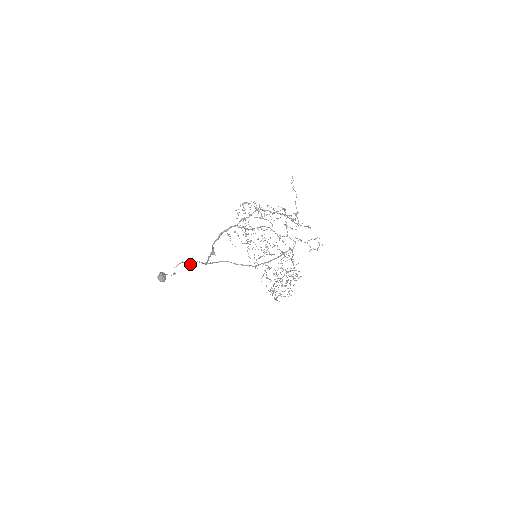
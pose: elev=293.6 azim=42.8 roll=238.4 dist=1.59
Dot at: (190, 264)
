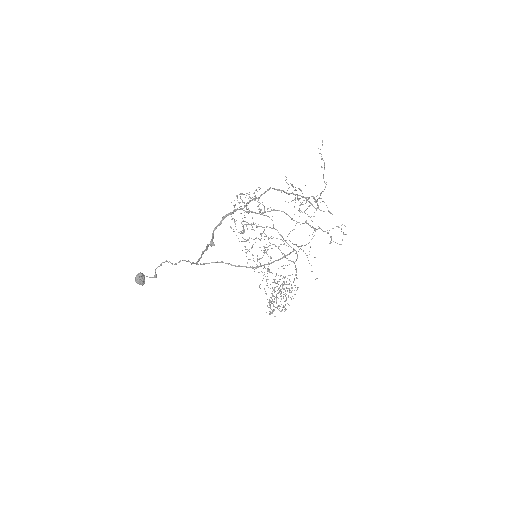
Dot at: (176, 264)
